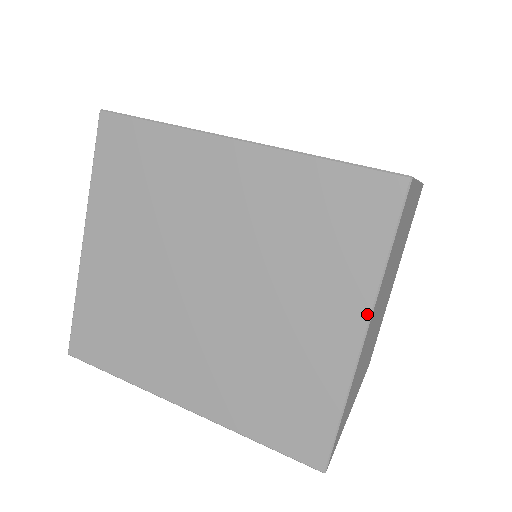
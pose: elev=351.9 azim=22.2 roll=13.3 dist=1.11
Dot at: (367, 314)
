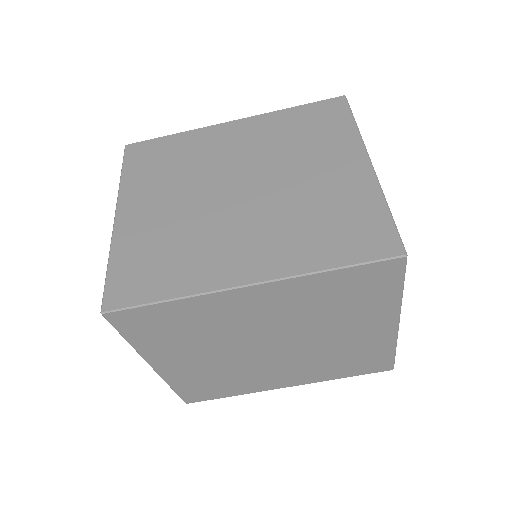
Dot at: (364, 151)
